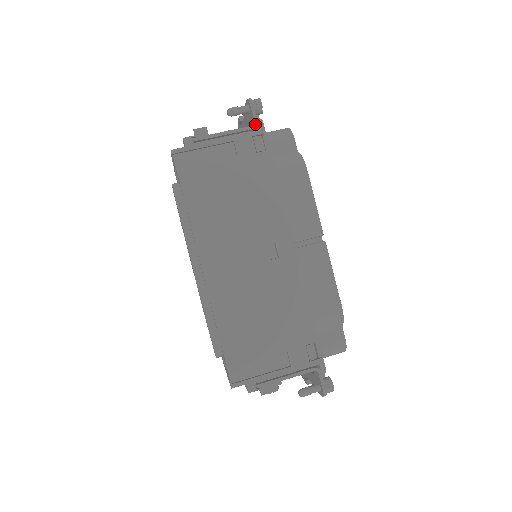
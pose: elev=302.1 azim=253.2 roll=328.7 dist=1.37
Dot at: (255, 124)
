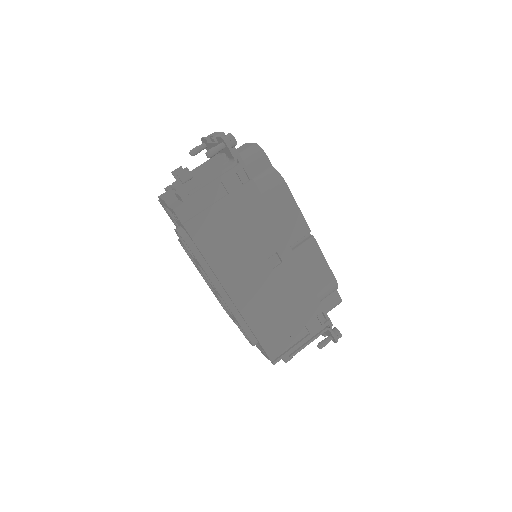
Dot at: (235, 161)
